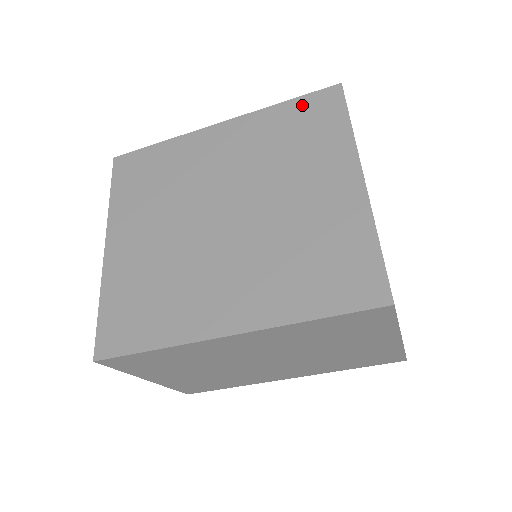
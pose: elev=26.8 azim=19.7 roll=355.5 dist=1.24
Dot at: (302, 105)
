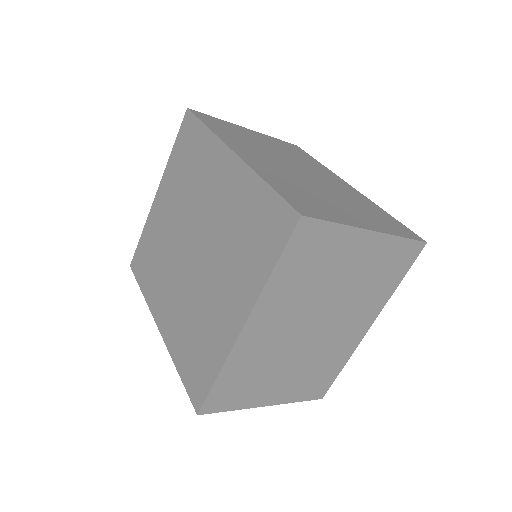
Dot at: (269, 204)
